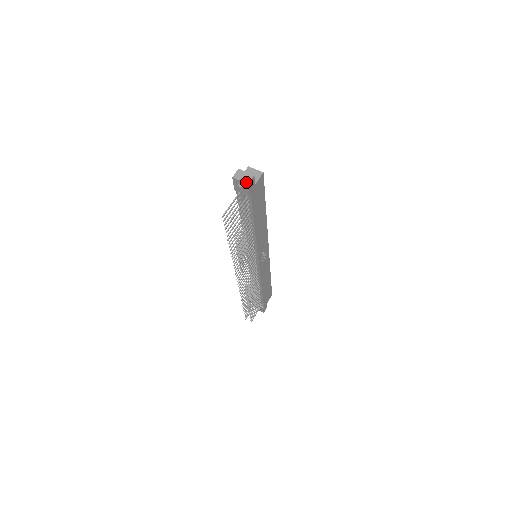
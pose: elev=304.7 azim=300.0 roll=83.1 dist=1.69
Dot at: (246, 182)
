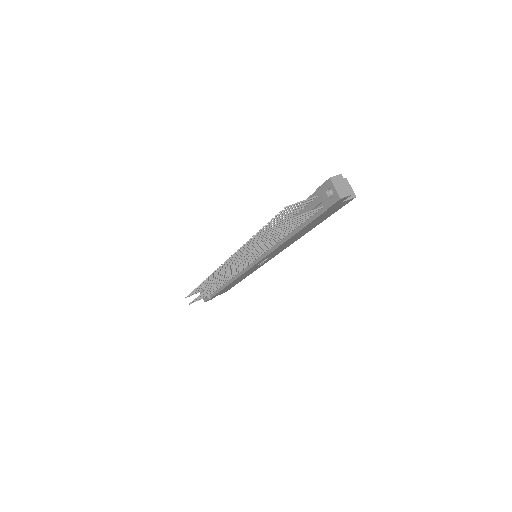
Dot at: (340, 195)
